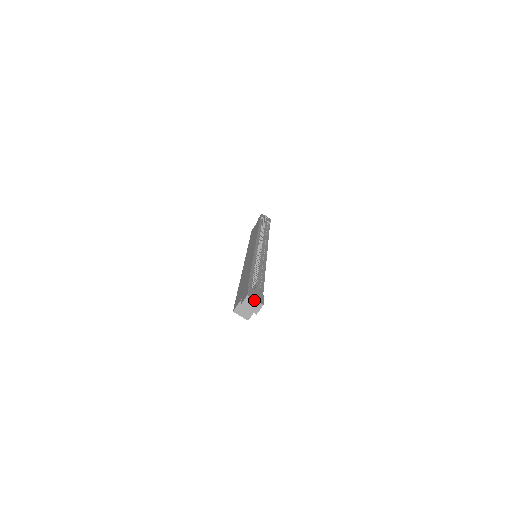
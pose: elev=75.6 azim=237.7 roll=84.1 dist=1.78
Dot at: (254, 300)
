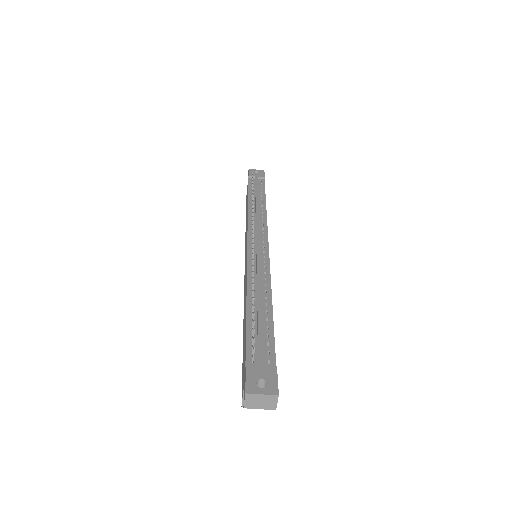
Dot at: (260, 395)
